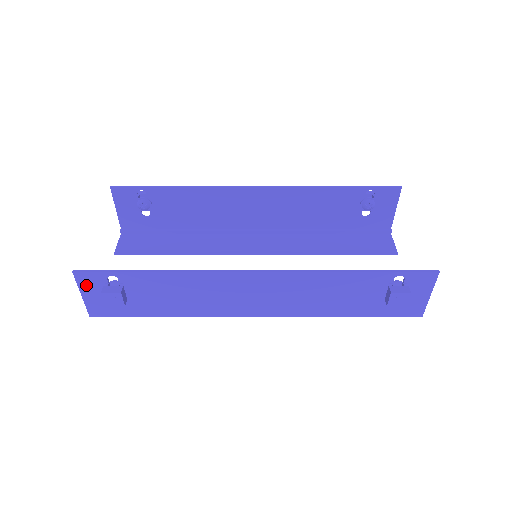
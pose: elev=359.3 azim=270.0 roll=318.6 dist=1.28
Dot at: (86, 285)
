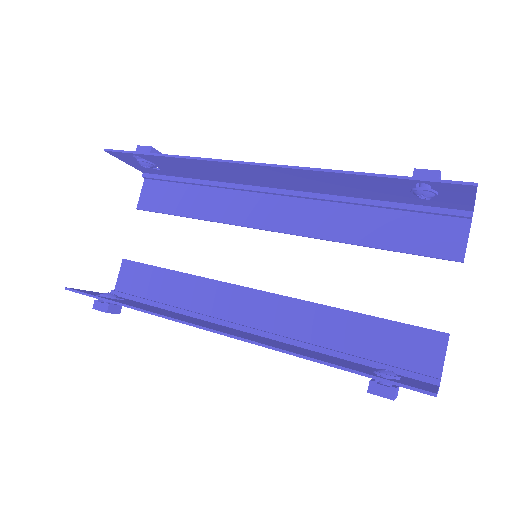
Dot at: occluded
